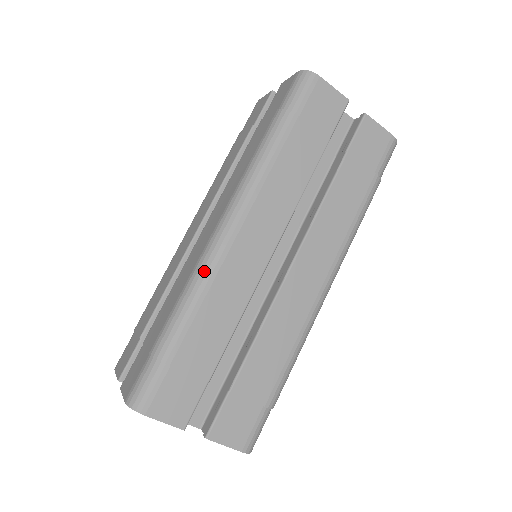
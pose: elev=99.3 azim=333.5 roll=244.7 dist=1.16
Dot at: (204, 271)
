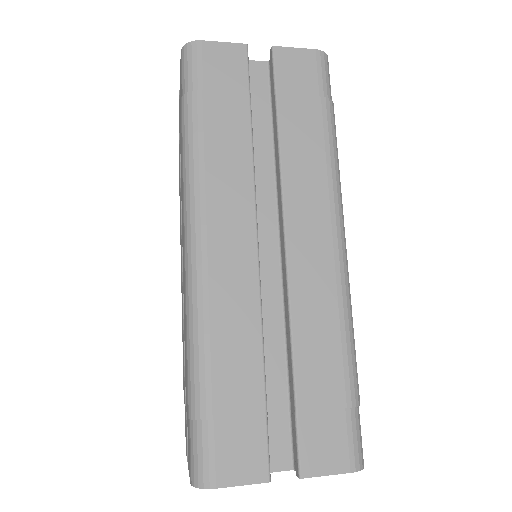
Dot at: (194, 300)
